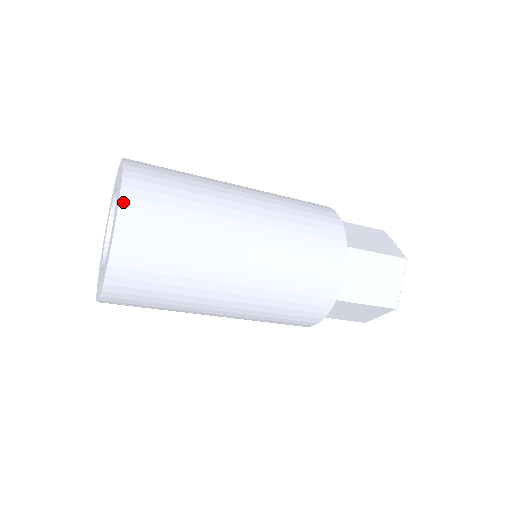
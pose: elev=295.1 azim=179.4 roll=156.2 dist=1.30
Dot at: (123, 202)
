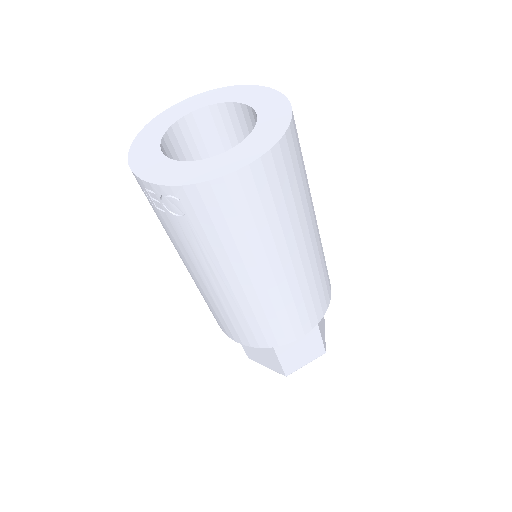
Dot at: occluded
